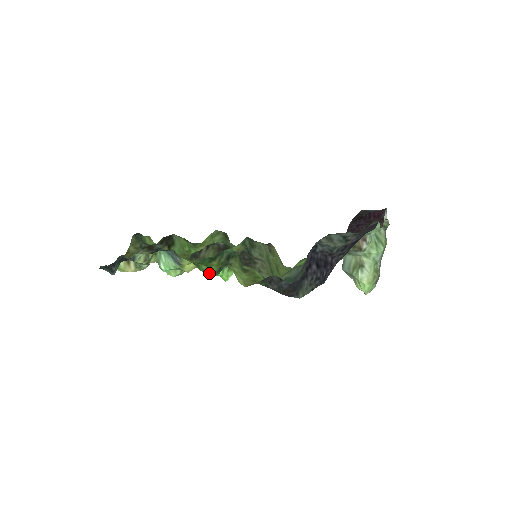
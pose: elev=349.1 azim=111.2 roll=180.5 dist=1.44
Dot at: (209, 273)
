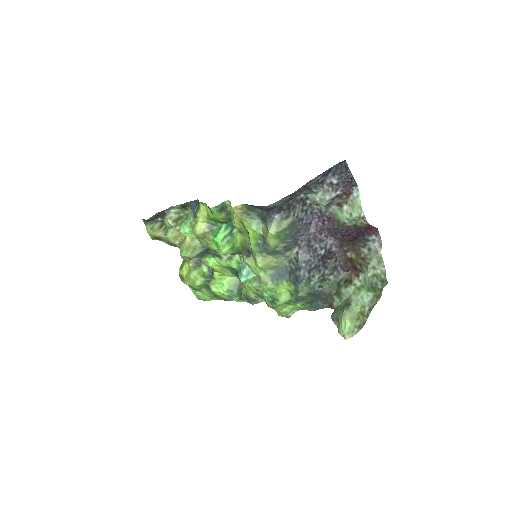
Dot at: (212, 213)
